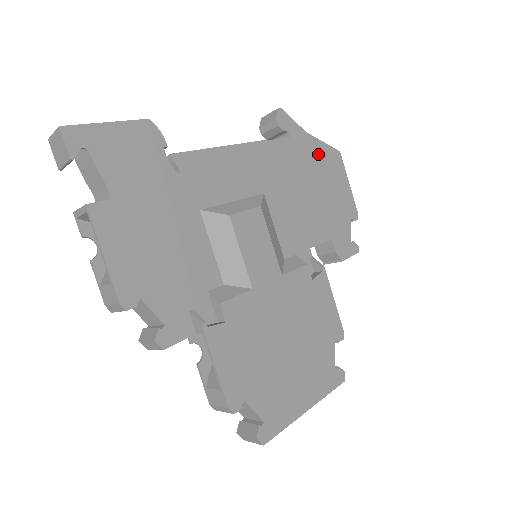
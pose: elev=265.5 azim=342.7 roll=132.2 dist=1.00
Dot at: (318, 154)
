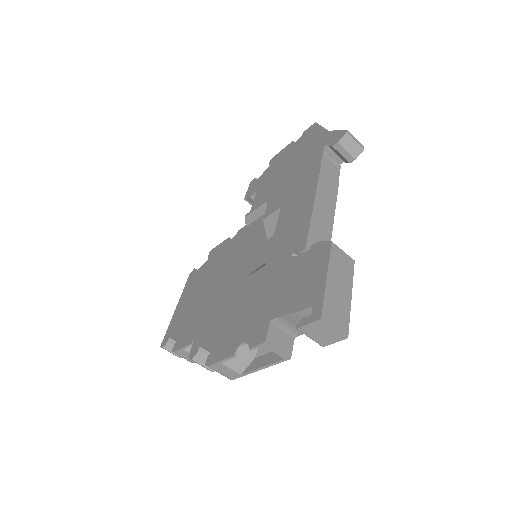
Dot at: occluded
